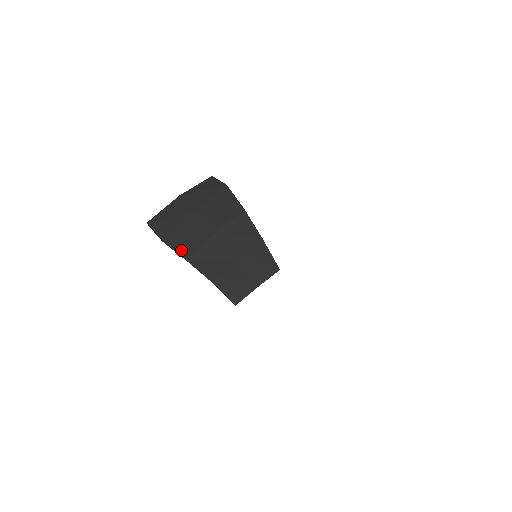
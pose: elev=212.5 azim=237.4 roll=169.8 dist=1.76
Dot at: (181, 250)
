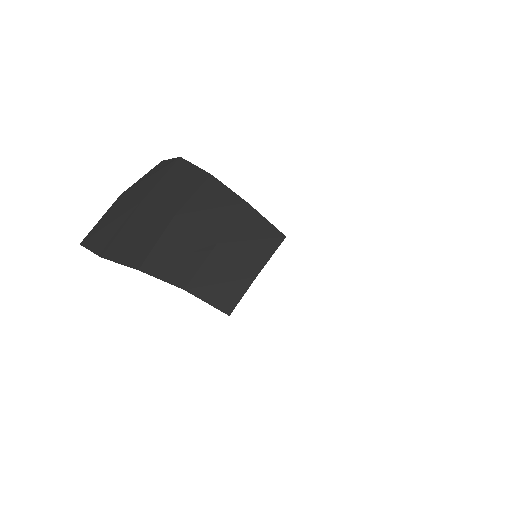
Dot at: (128, 259)
